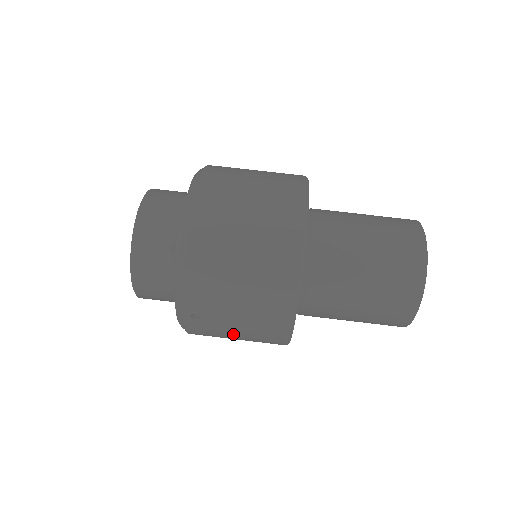
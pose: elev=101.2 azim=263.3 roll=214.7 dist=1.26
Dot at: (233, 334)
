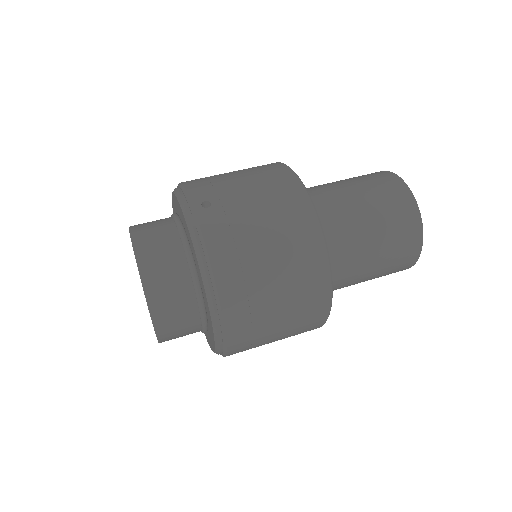
Dot at: (255, 219)
